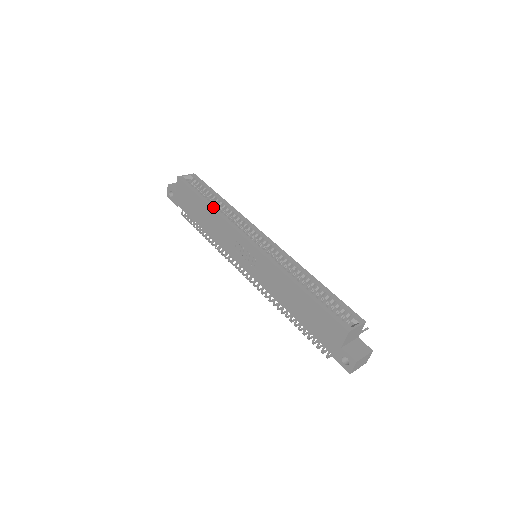
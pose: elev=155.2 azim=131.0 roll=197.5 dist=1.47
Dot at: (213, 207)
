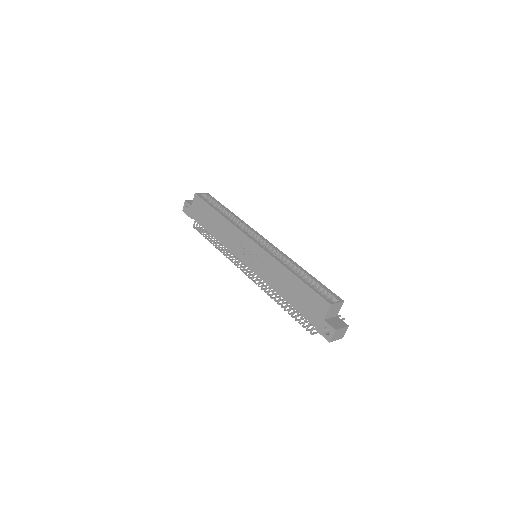
Dot at: (224, 215)
